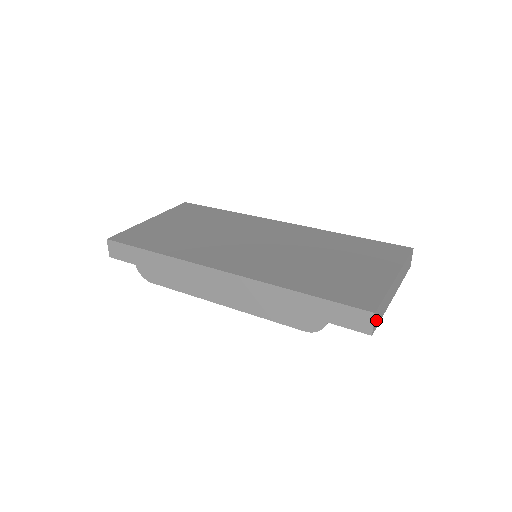
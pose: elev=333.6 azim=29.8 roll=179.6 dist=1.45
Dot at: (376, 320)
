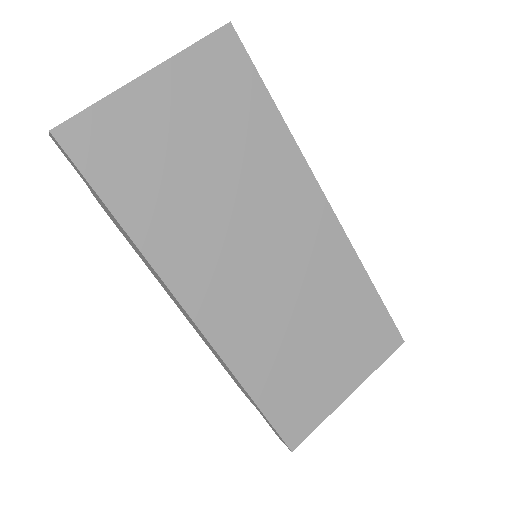
Dot at: occluded
